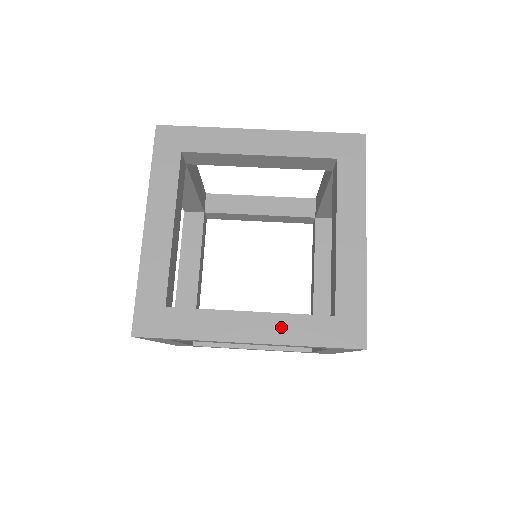
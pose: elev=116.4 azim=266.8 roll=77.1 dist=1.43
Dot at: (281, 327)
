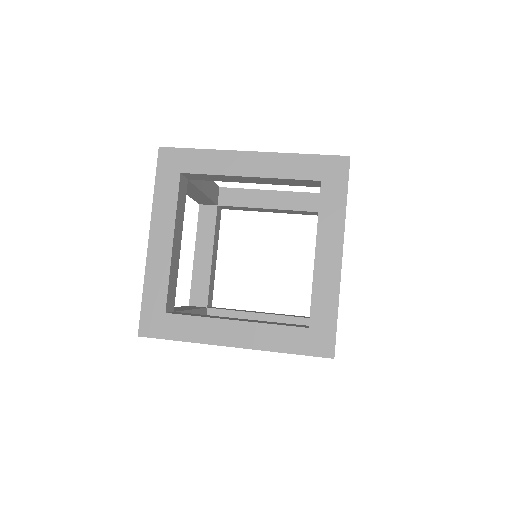
Dot at: occluded
